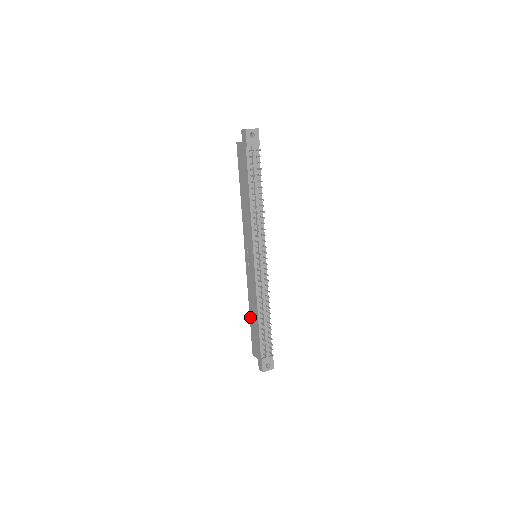
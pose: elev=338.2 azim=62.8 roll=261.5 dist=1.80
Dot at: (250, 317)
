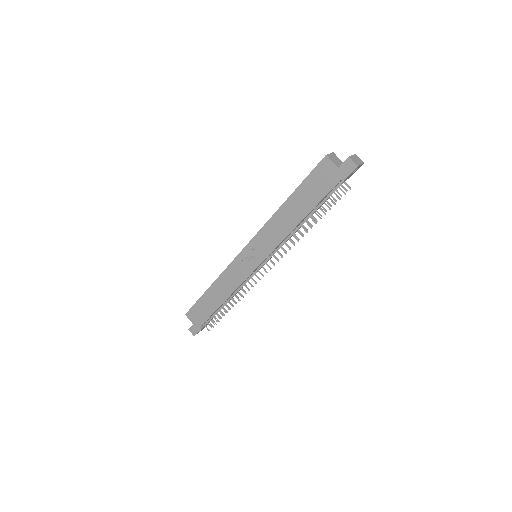
Dot at: (207, 292)
